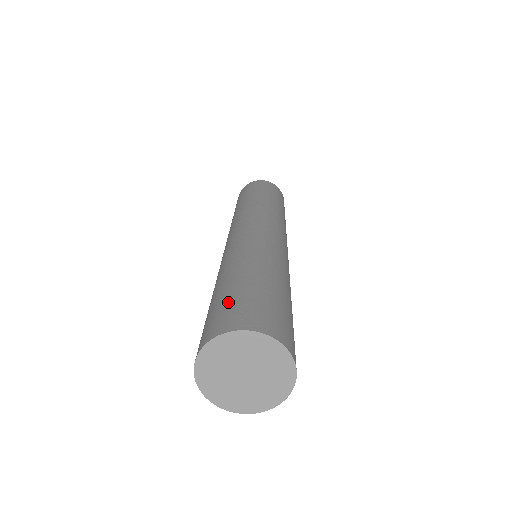
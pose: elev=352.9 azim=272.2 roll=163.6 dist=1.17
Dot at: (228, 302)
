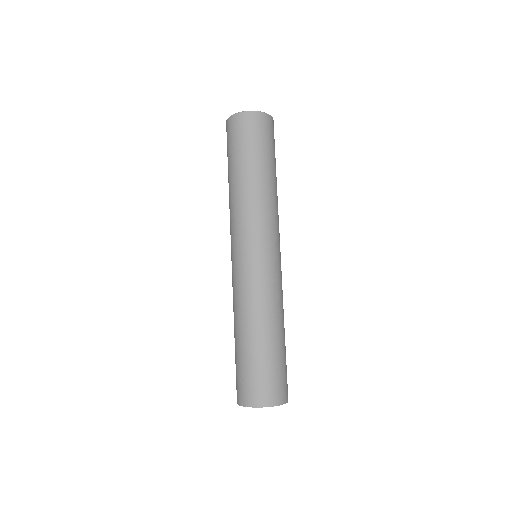
Dot at: (252, 375)
